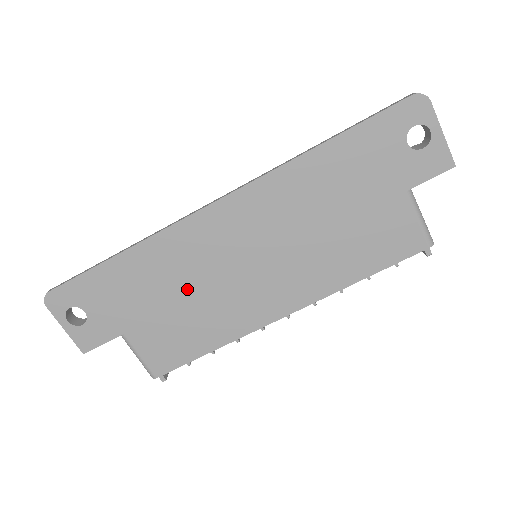
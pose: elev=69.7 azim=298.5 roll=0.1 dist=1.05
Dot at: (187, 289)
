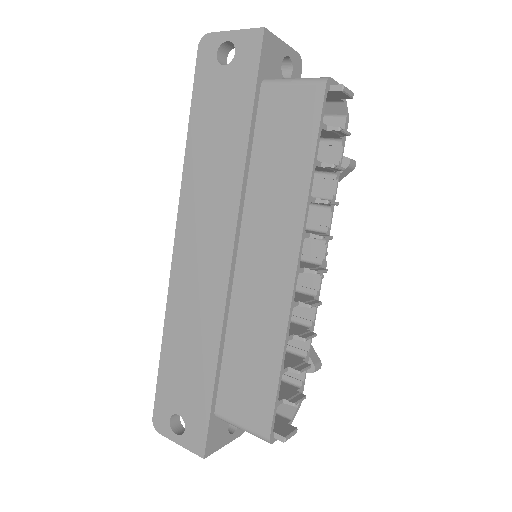
Dot at: (213, 325)
